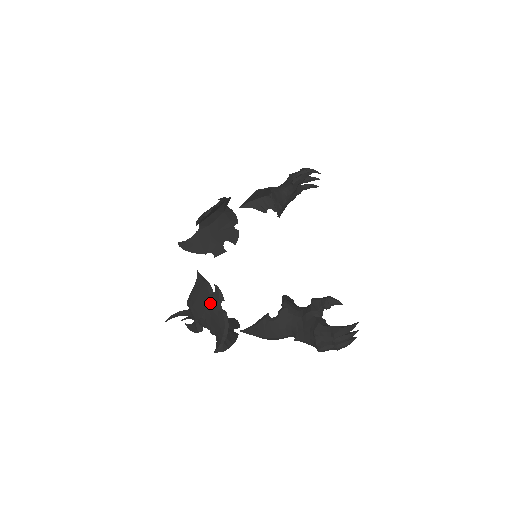
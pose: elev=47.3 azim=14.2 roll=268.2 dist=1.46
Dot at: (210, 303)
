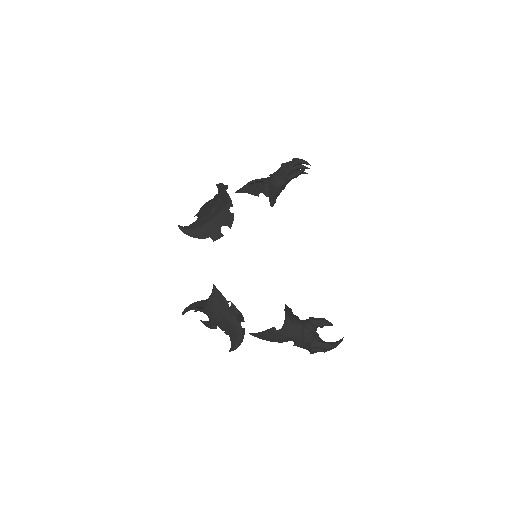
Dot at: (226, 315)
